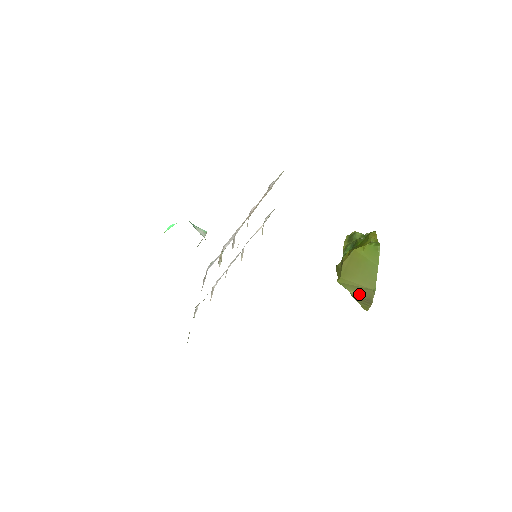
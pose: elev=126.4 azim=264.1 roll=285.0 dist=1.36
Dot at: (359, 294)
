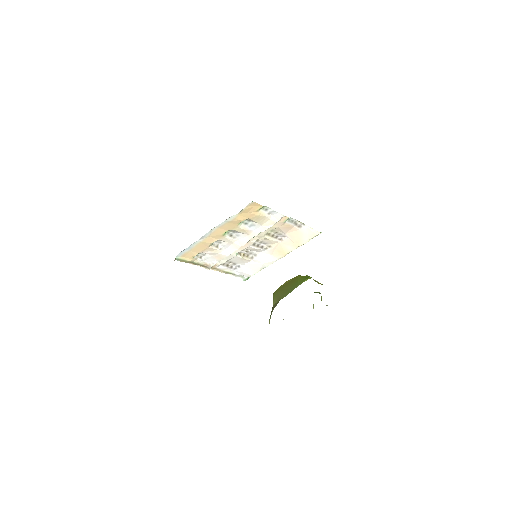
Dot at: (274, 305)
